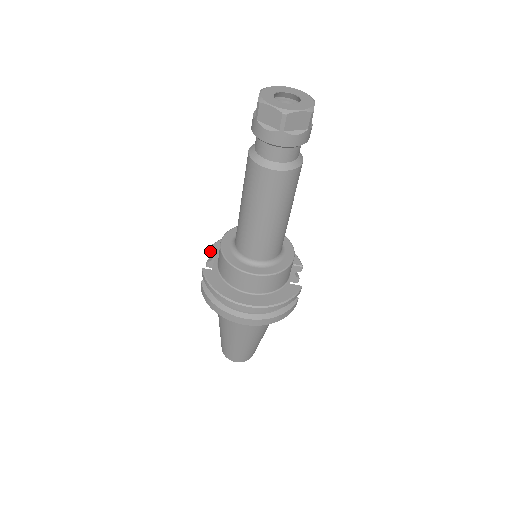
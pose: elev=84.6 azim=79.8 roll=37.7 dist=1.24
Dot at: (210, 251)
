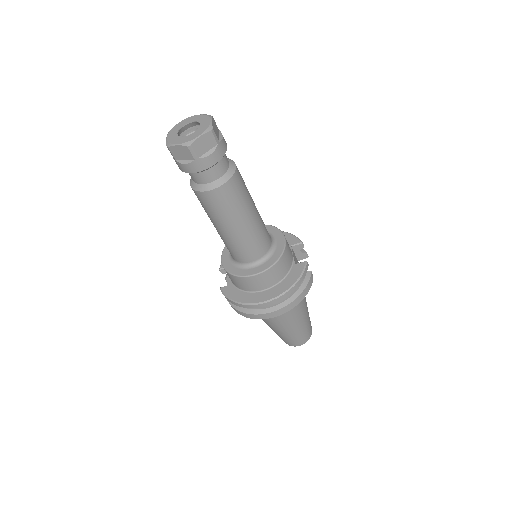
Dot at: (221, 270)
